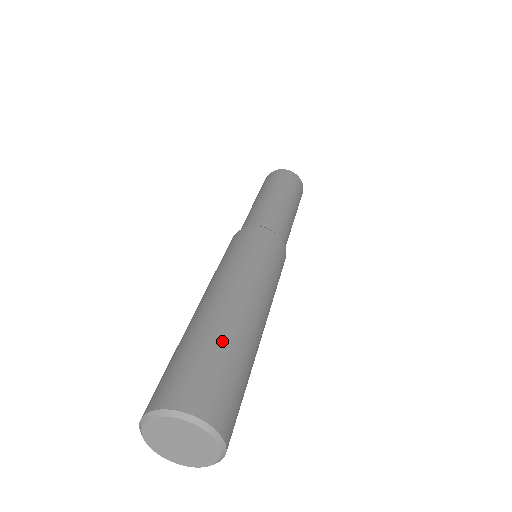
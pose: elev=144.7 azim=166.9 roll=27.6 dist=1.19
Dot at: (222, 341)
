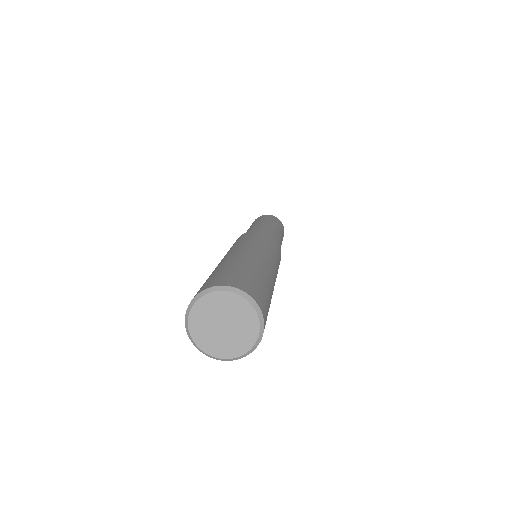
Dot at: (267, 282)
